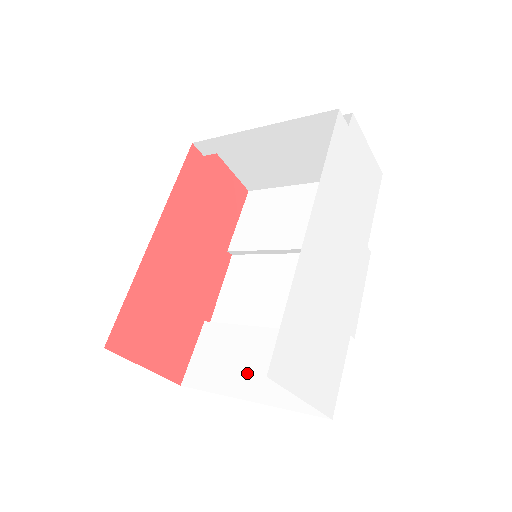
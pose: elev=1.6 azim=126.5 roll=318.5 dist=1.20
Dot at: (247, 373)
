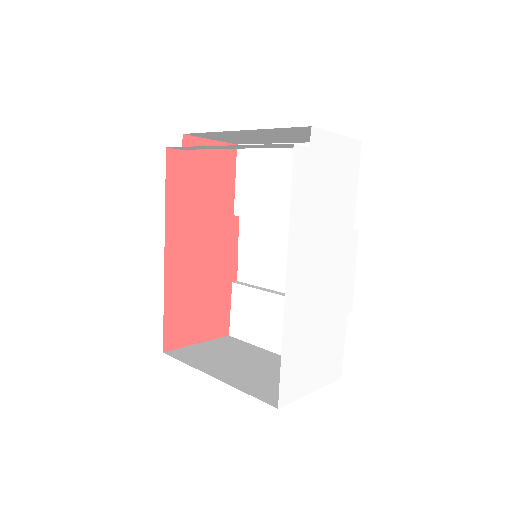
Dot at: (275, 333)
